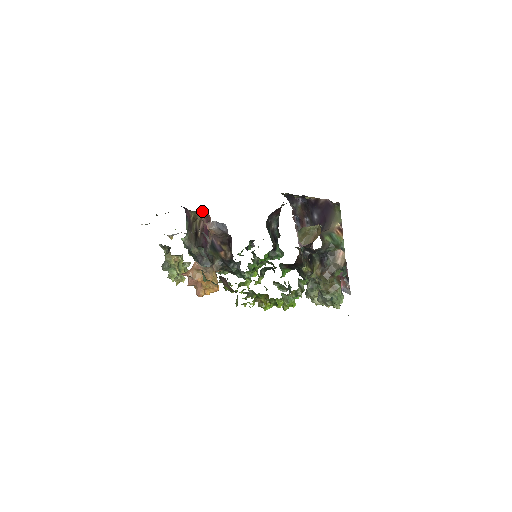
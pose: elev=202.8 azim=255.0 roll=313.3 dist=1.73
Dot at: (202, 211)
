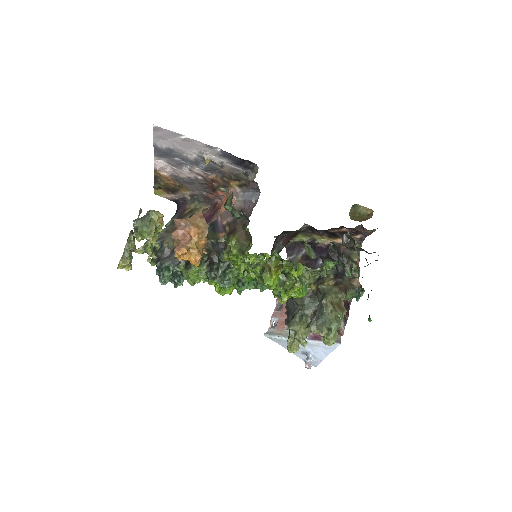
Dot at: (207, 206)
